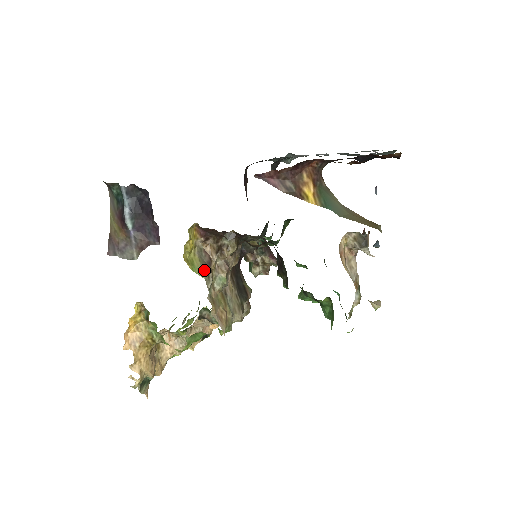
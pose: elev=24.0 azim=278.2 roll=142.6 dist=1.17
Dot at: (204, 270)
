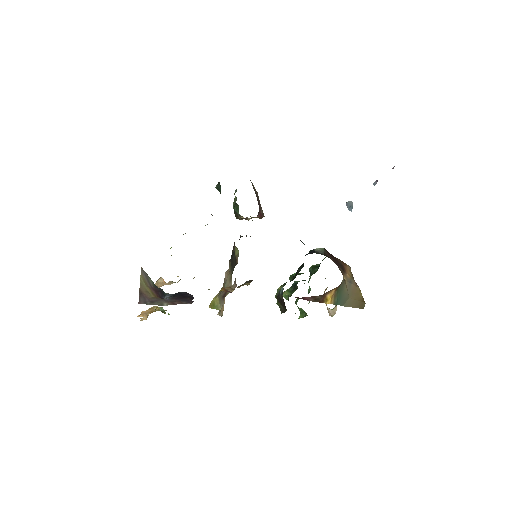
Dot at: (221, 304)
